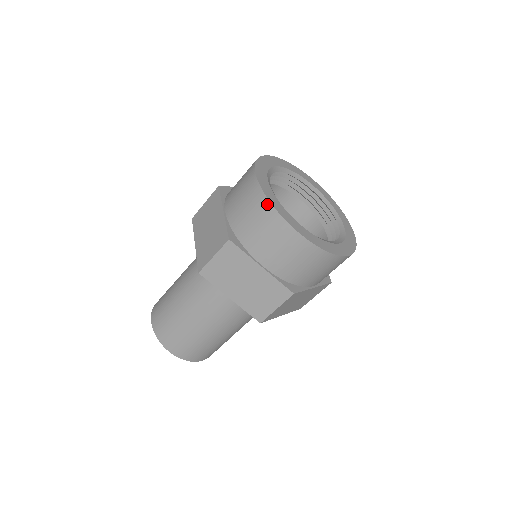
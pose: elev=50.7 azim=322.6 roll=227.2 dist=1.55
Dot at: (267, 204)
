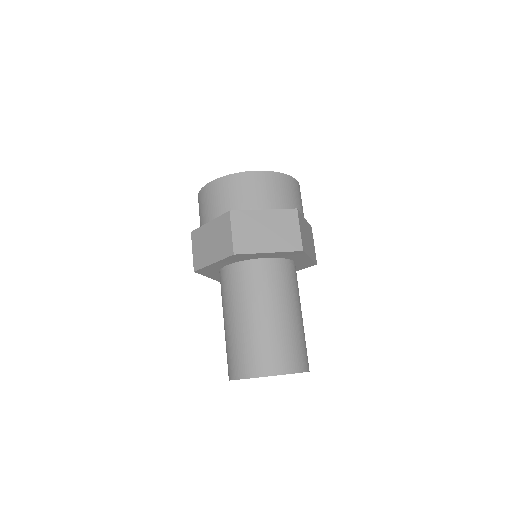
Dot at: (198, 198)
